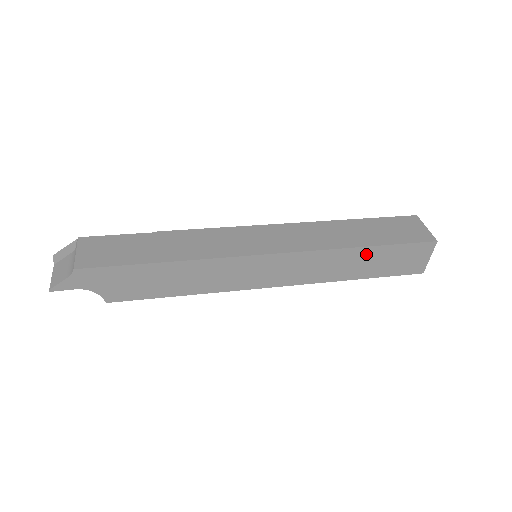
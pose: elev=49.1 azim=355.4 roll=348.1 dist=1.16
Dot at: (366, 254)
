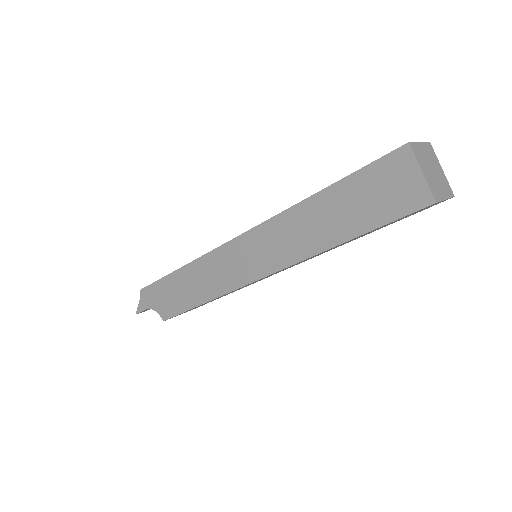
Dot at: (326, 202)
